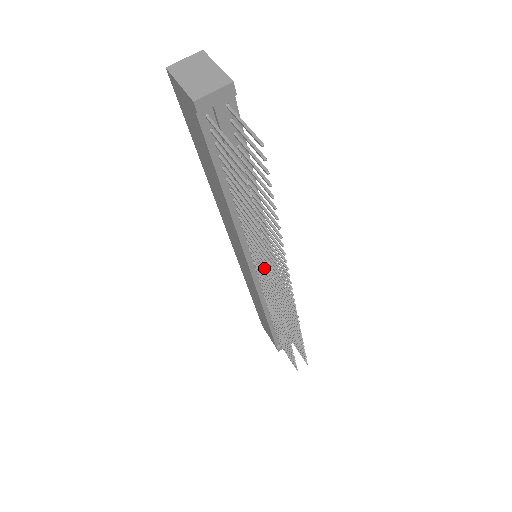
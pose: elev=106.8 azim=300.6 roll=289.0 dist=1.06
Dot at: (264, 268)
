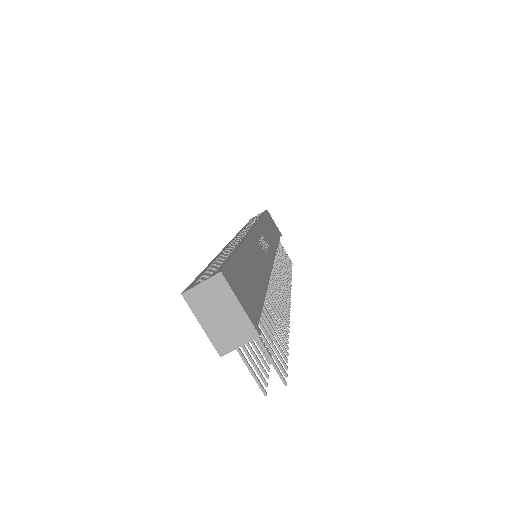
Dot at: occluded
